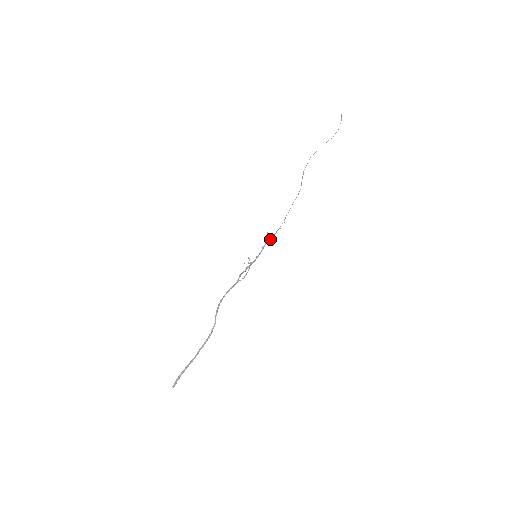
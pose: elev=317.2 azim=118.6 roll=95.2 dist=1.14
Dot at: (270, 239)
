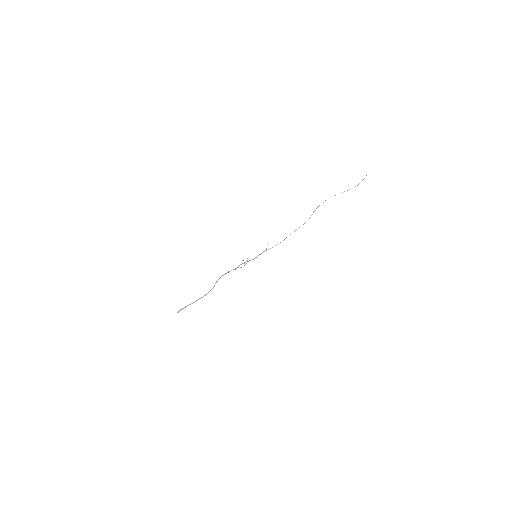
Dot at: (268, 249)
